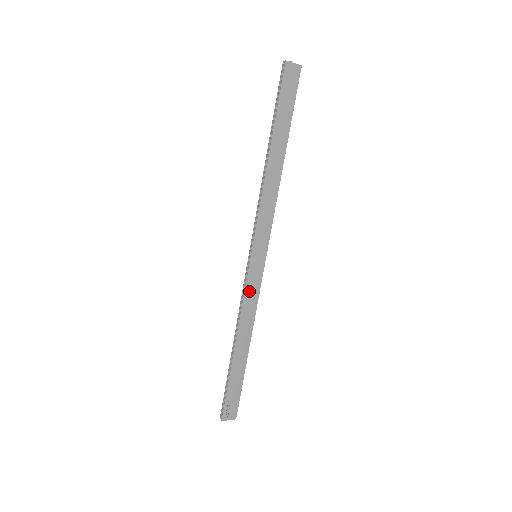
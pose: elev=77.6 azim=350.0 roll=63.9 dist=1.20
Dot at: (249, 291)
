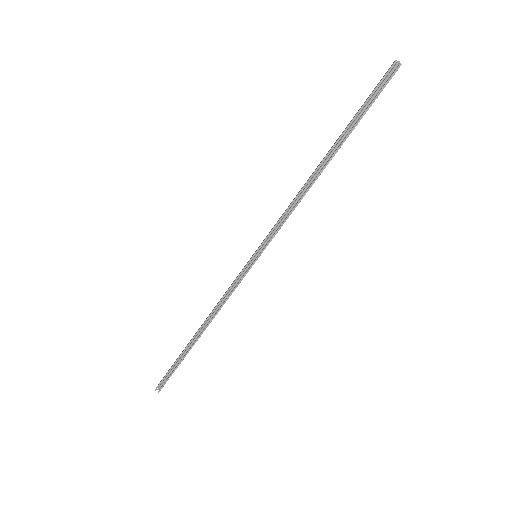
Dot at: occluded
